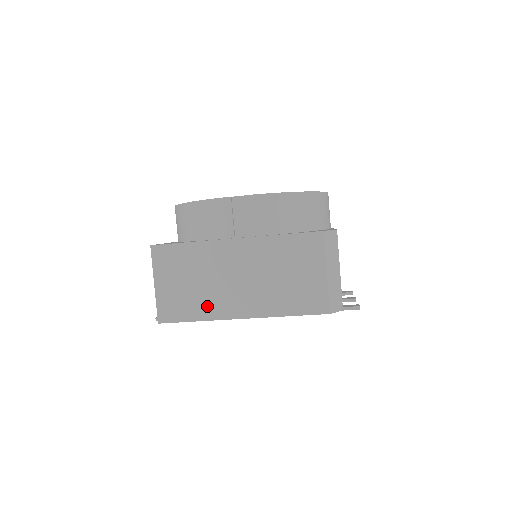
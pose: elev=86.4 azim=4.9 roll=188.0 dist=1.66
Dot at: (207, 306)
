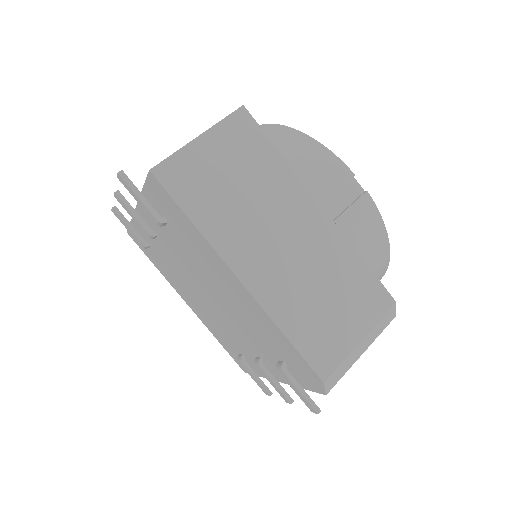
Dot at: (222, 224)
